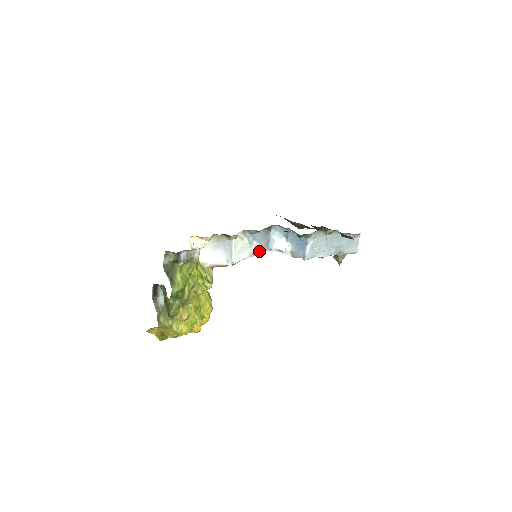
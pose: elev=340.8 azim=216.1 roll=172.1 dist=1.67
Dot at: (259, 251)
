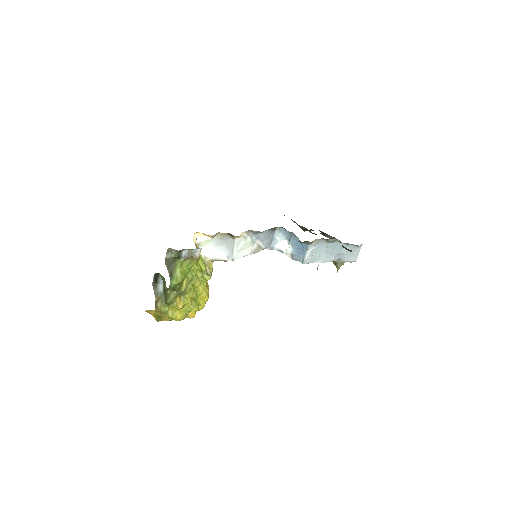
Dot at: (261, 249)
